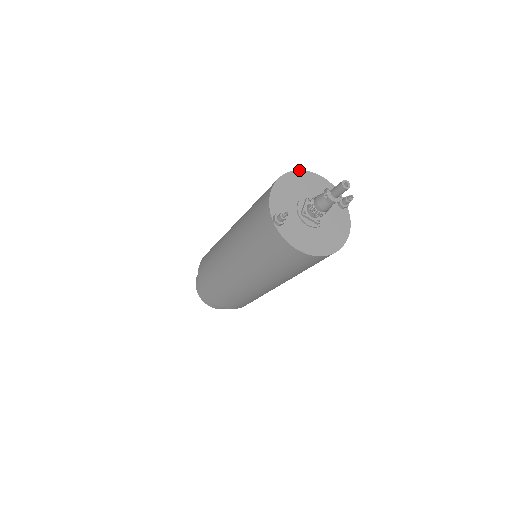
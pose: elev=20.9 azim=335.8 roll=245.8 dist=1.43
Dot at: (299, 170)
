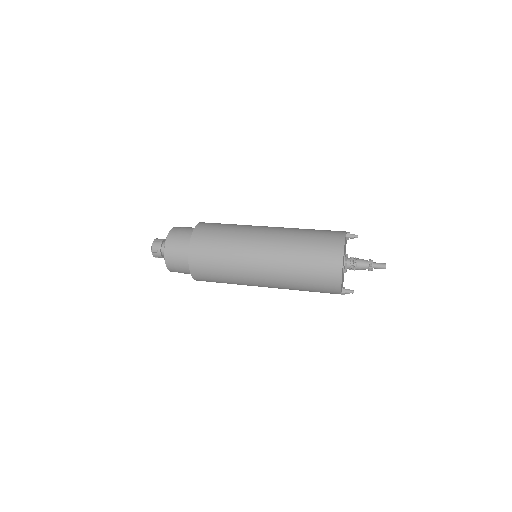
Dot at: occluded
